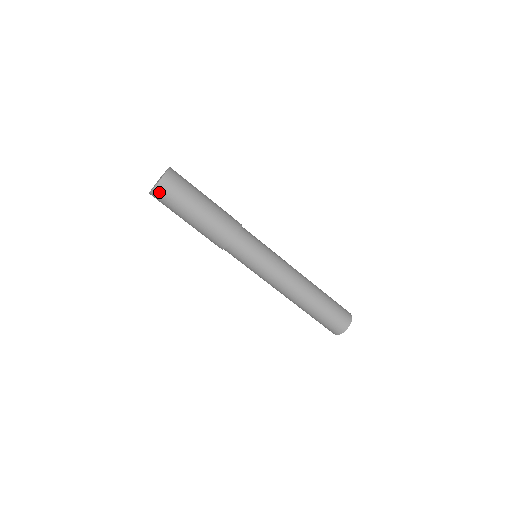
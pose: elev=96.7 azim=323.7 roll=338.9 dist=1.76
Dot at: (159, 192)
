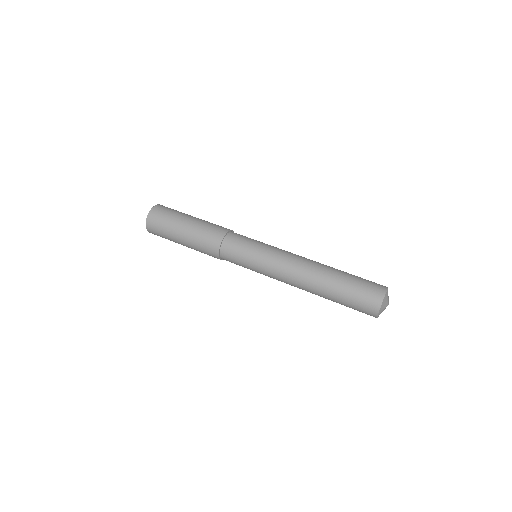
Dot at: (154, 214)
